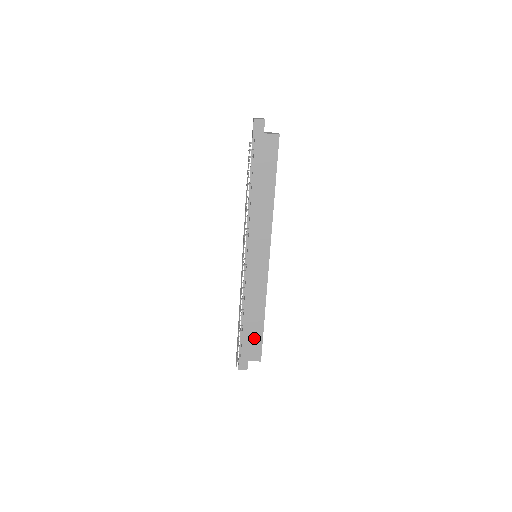
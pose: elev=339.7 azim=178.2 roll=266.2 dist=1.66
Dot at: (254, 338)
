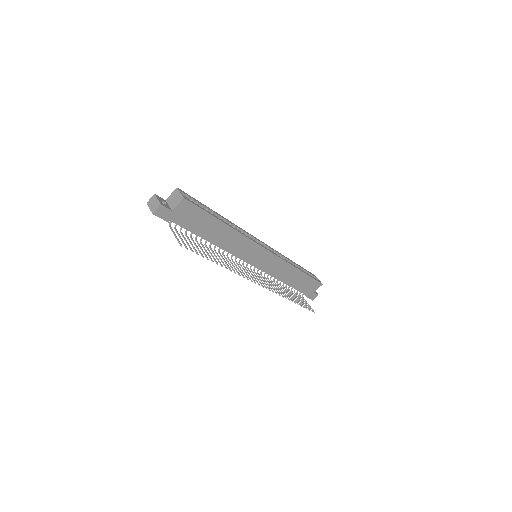
Dot at: (305, 283)
